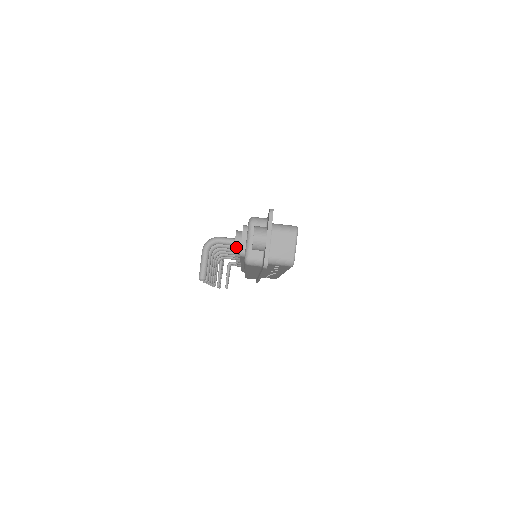
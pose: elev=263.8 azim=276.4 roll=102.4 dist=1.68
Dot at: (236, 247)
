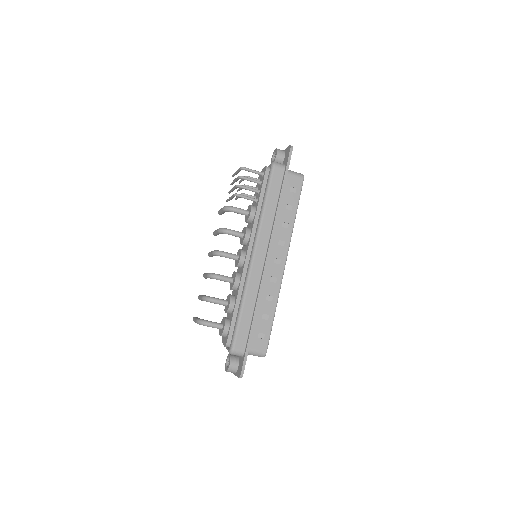
Dot at: occluded
